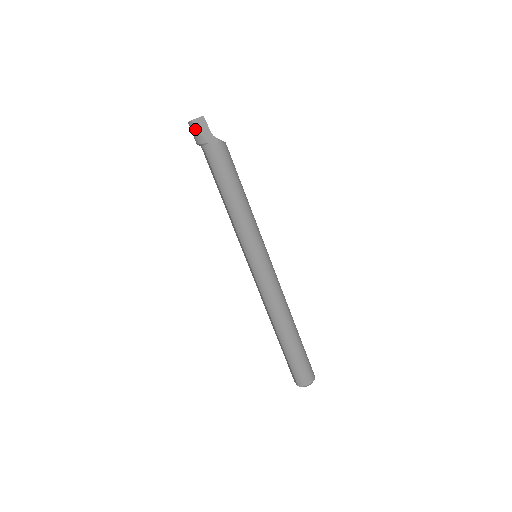
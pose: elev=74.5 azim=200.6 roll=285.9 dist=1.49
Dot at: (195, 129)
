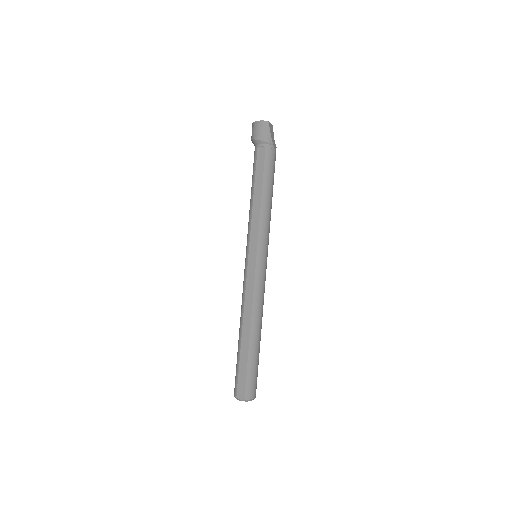
Dot at: (268, 129)
